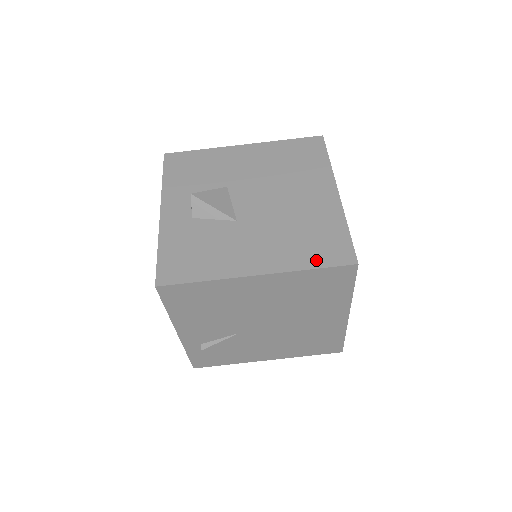
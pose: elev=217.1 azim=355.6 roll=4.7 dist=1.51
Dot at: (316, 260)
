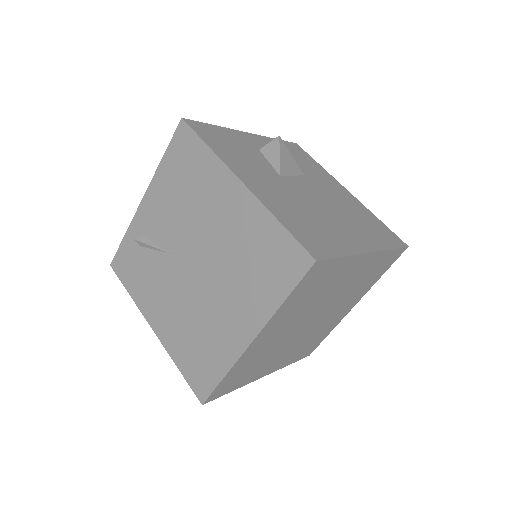
Dot at: (292, 226)
